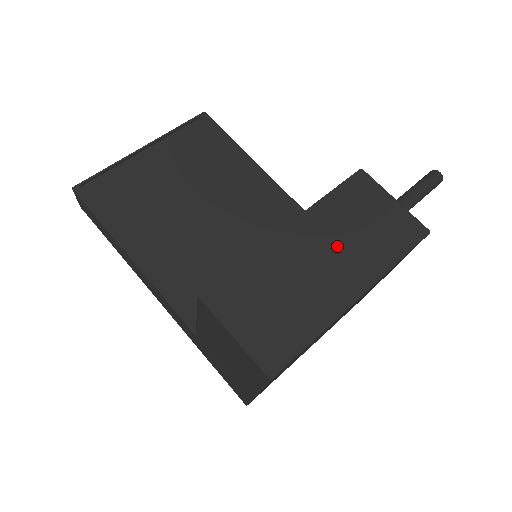
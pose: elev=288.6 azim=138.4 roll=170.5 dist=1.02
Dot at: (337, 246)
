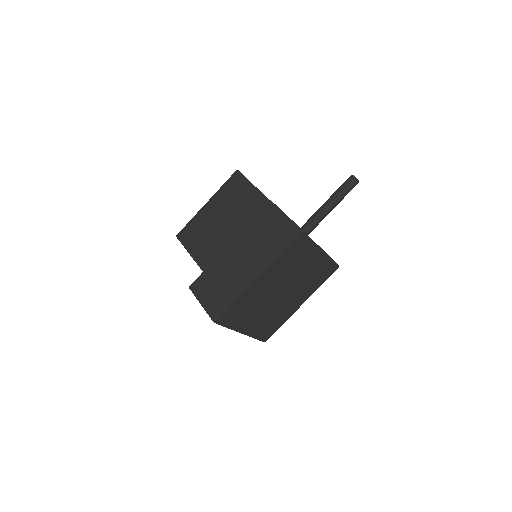
Dot at: (251, 251)
